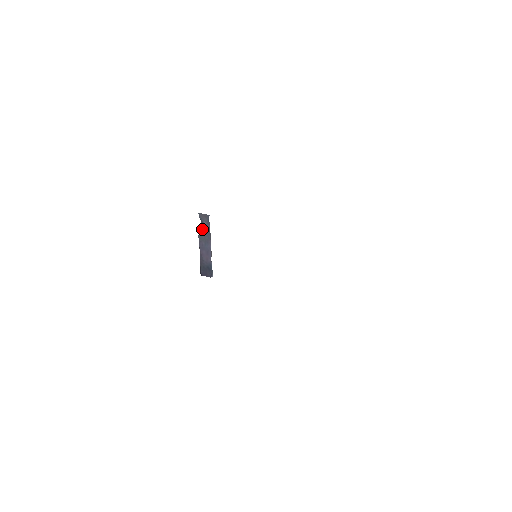
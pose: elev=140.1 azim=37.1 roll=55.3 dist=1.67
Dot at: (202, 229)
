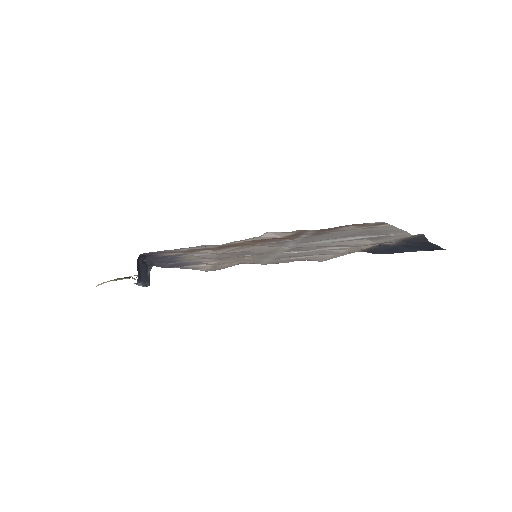
Dot at: (147, 270)
